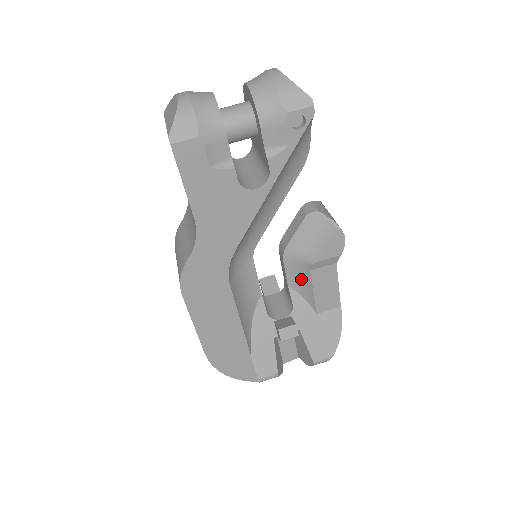
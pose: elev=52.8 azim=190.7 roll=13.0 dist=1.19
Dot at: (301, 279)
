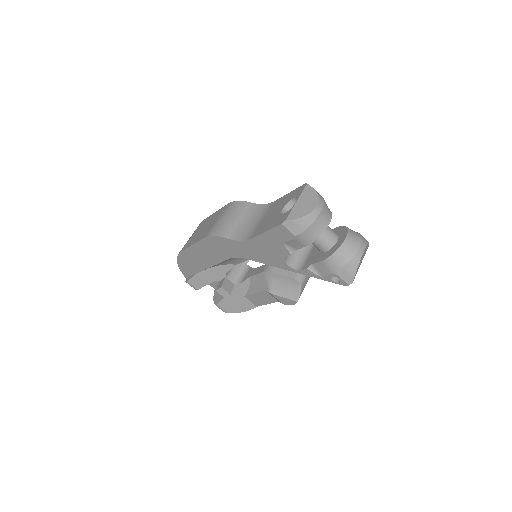
Dot at: (258, 284)
